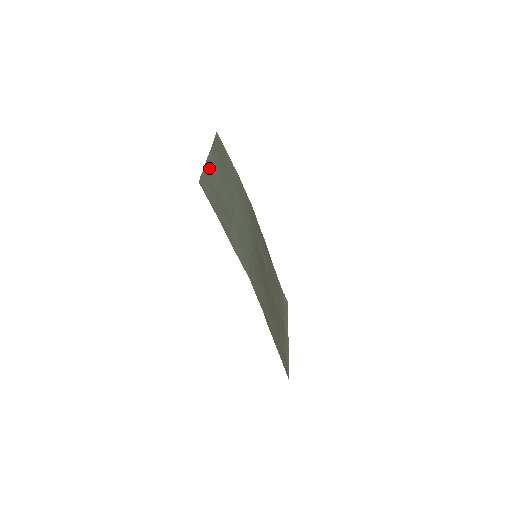
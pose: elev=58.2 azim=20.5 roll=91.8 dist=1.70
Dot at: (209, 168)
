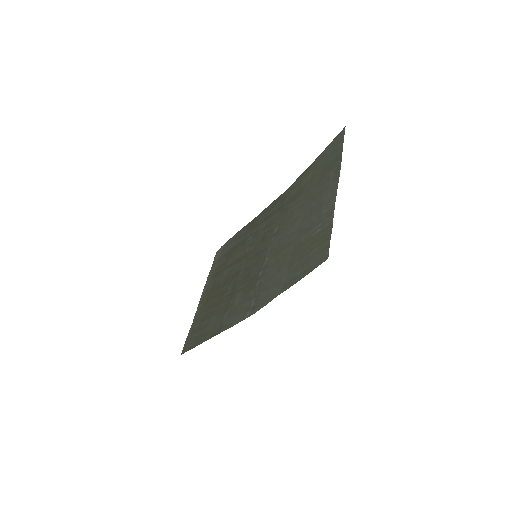
Dot at: (329, 210)
